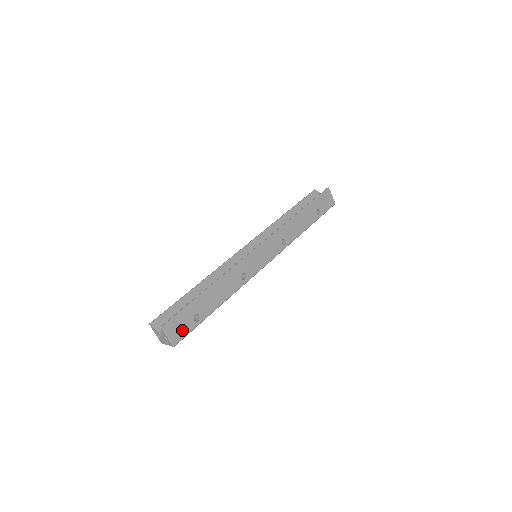
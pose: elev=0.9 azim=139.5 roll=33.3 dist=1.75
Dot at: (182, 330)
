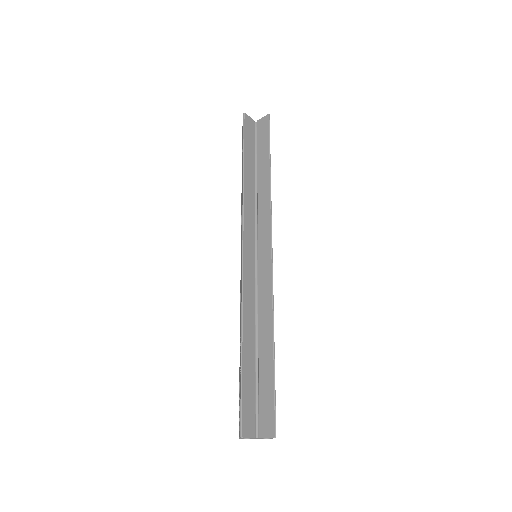
Dot at: occluded
